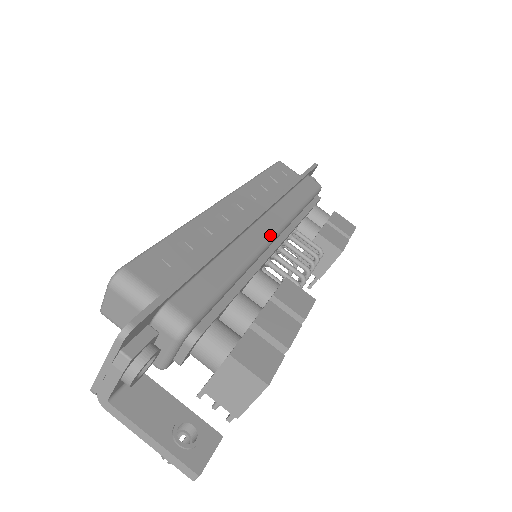
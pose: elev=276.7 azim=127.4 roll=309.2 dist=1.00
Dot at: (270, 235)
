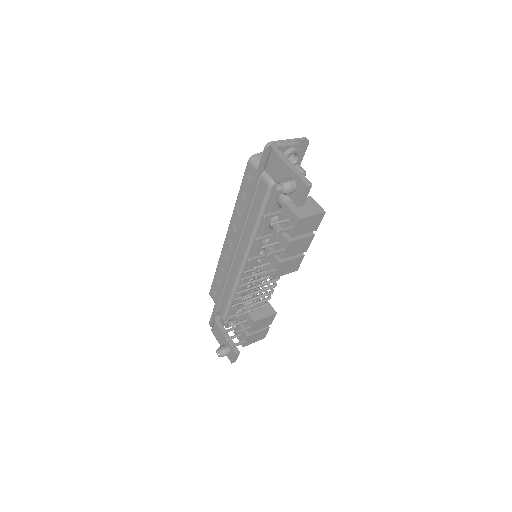
Dot at: occluded
